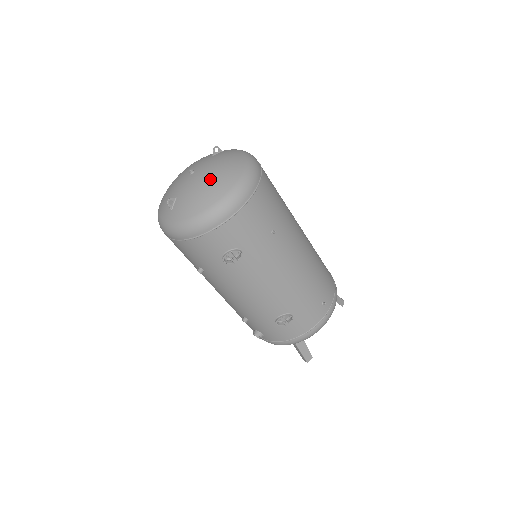
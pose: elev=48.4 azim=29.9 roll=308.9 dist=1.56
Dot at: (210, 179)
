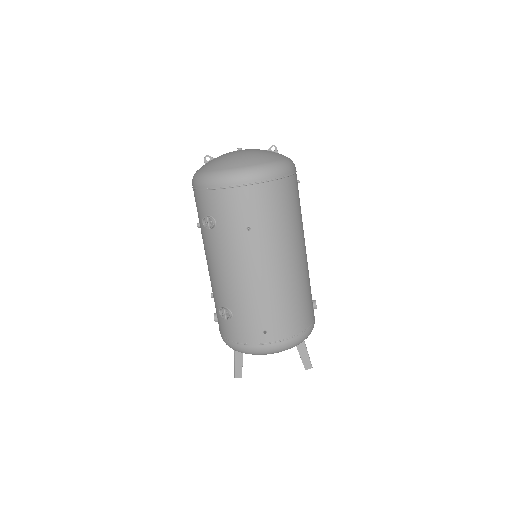
Dot at: (235, 156)
